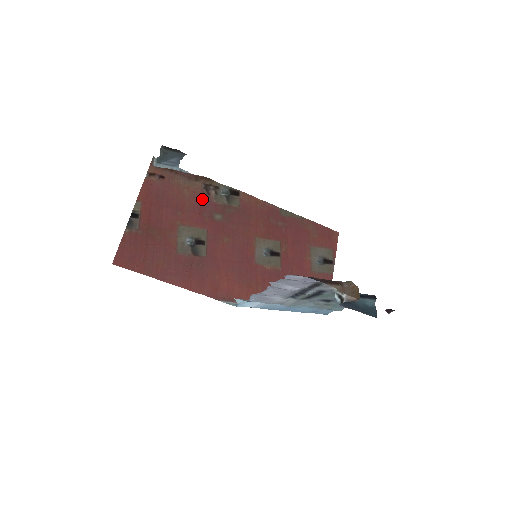
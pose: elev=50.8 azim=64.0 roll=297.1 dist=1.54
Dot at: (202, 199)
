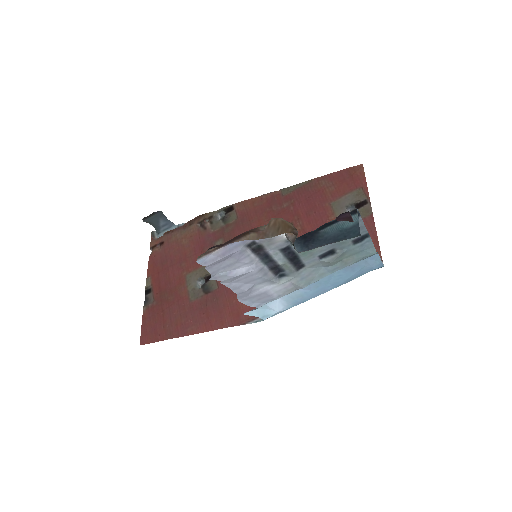
Dot at: (200, 237)
